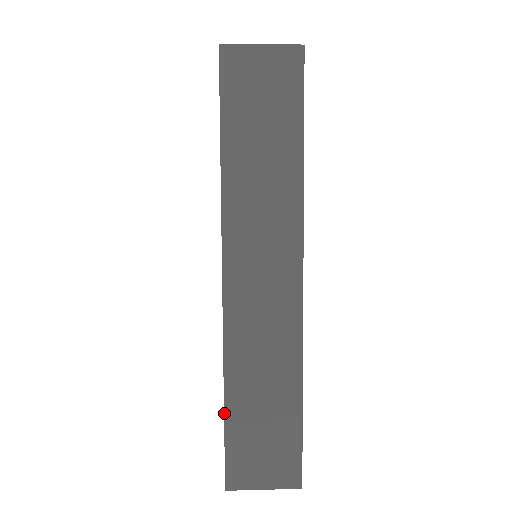
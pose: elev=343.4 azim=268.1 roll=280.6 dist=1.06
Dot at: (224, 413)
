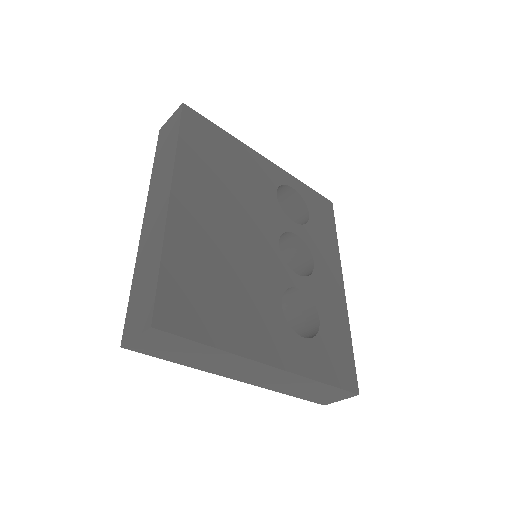
Dot at: (130, 293)
